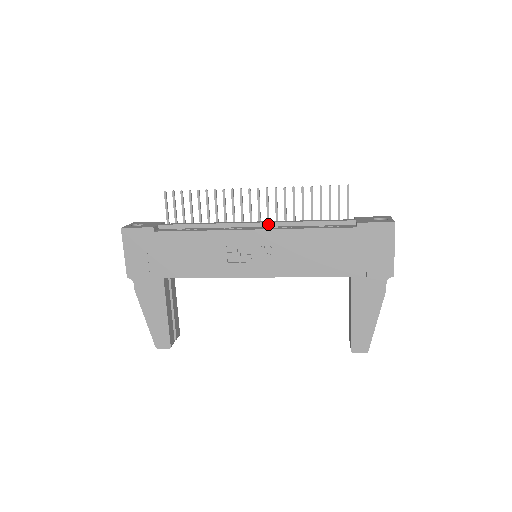
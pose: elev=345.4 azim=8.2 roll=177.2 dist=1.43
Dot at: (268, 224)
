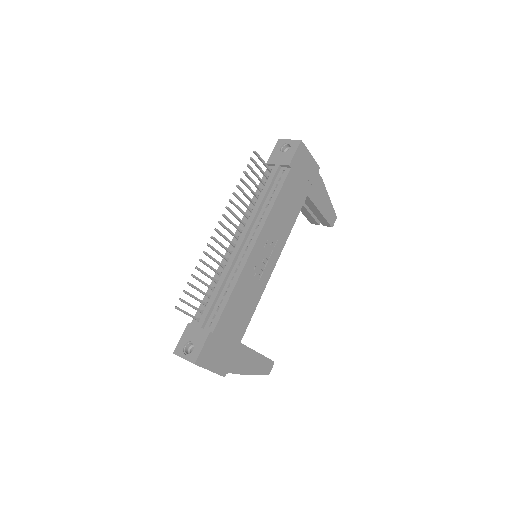
Dot at: (249, 231)
